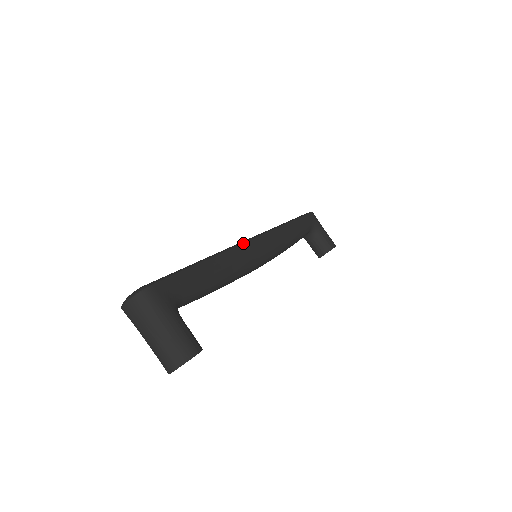
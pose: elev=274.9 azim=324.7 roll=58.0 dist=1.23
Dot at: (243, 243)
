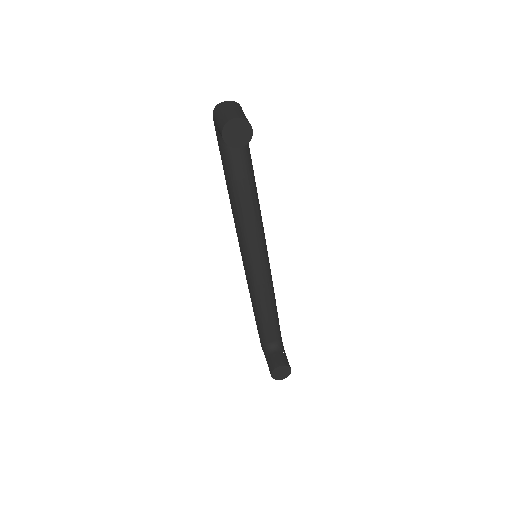
Dot at: occluded
